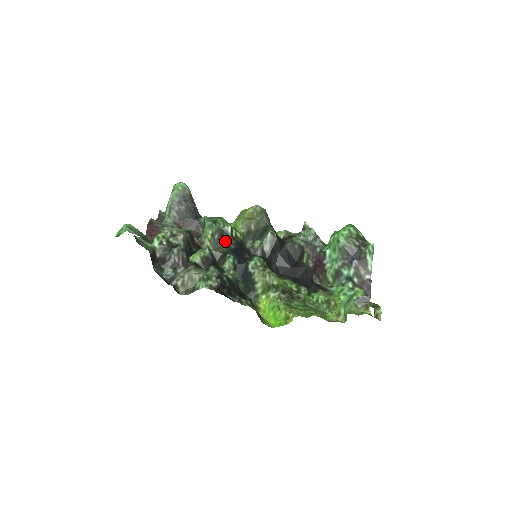
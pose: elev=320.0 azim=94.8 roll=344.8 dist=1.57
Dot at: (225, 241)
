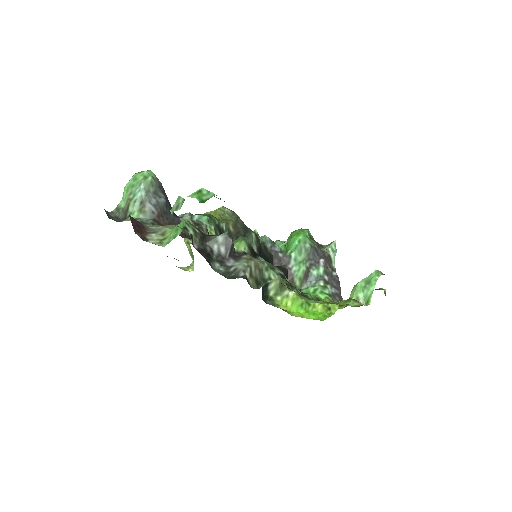
Dot at: occluded
